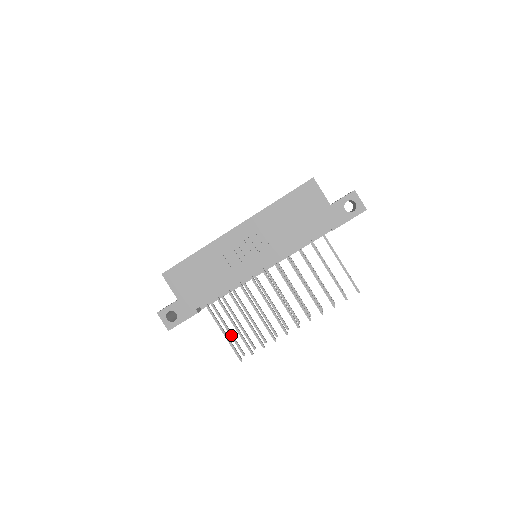
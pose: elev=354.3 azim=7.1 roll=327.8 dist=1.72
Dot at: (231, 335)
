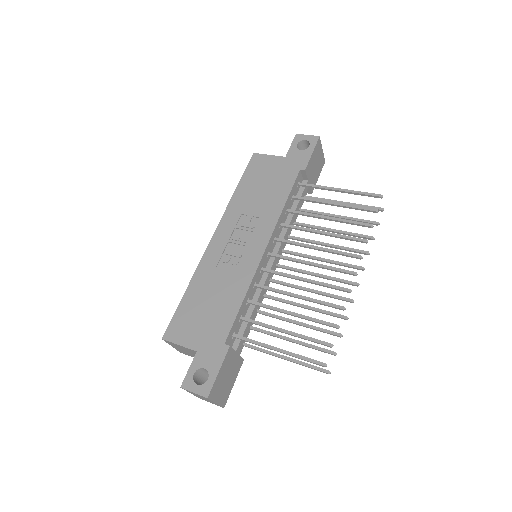
Dot at: (295, 361)
